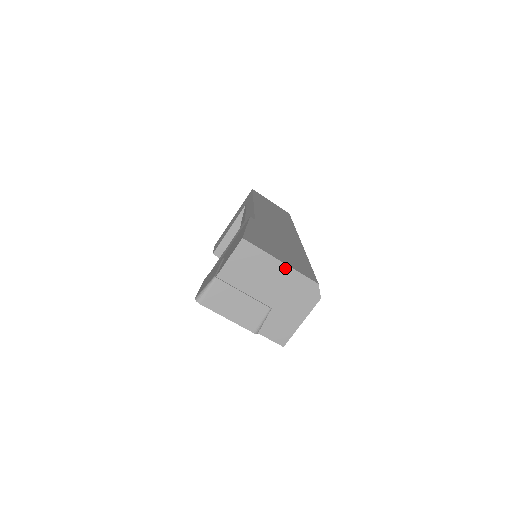
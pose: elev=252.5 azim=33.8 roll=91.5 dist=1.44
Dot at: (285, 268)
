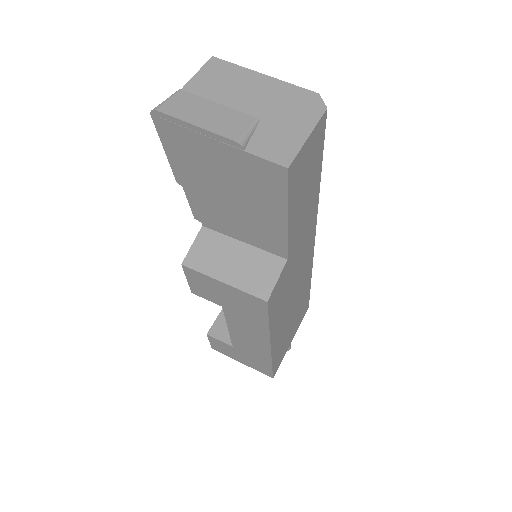
Dot at: (270, 80)
